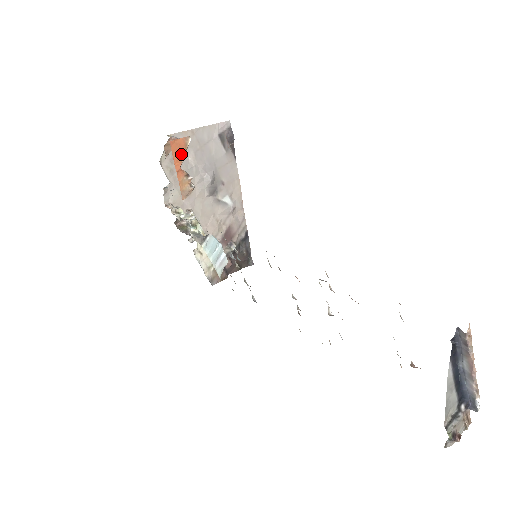
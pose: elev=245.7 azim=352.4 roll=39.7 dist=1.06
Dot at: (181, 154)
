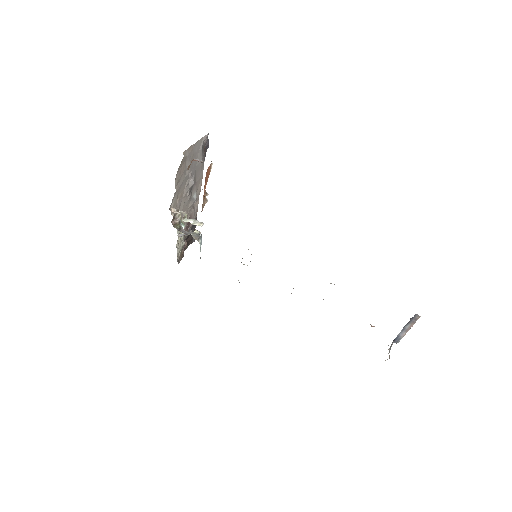
Dot at: (207, 178)
